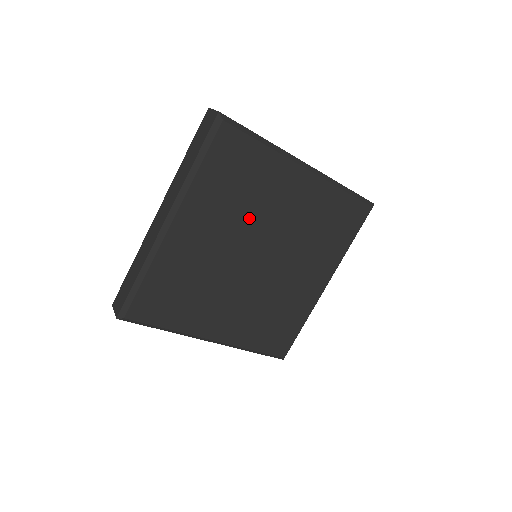
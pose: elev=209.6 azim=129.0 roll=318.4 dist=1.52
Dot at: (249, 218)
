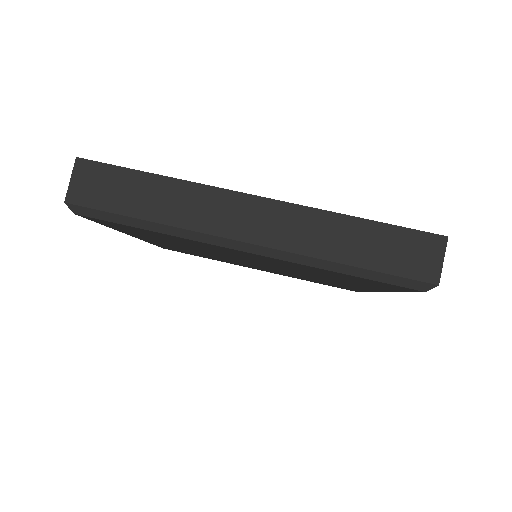
Dot at: (298, 271)
